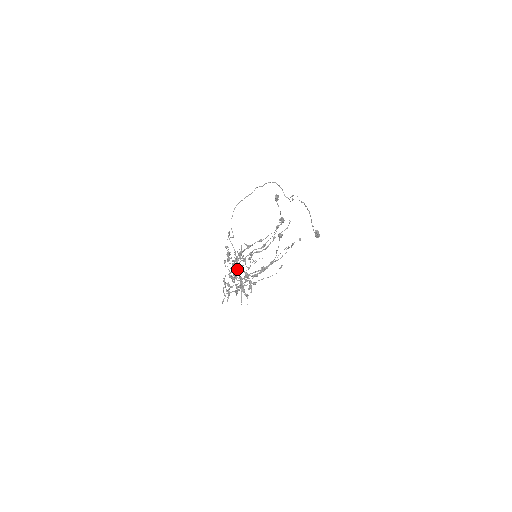
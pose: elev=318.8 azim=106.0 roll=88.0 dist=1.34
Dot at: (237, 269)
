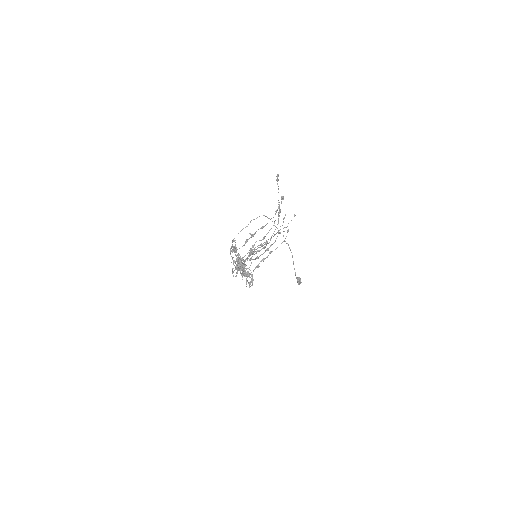
Dot at: (241, 263)
